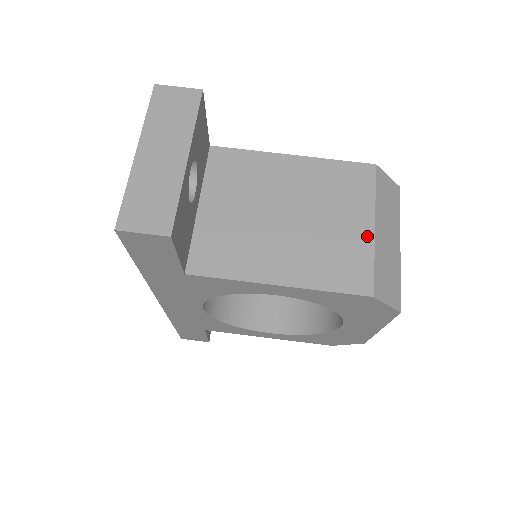
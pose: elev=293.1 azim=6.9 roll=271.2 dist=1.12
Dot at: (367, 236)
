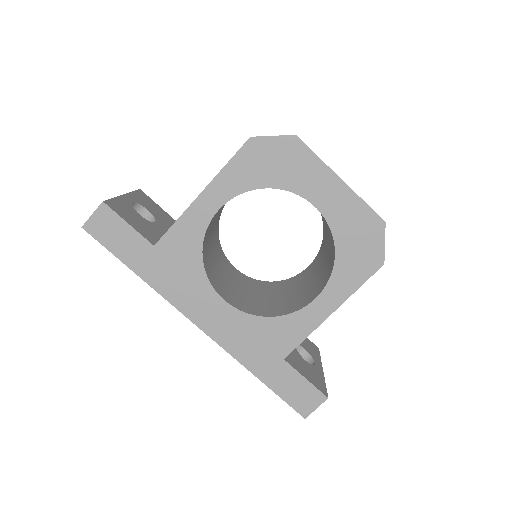
Dot at: occluded
